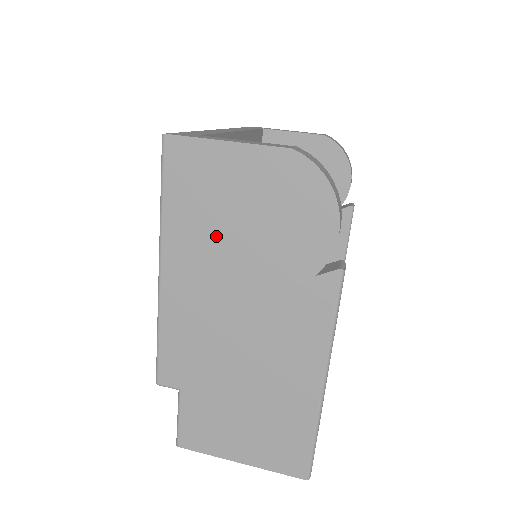
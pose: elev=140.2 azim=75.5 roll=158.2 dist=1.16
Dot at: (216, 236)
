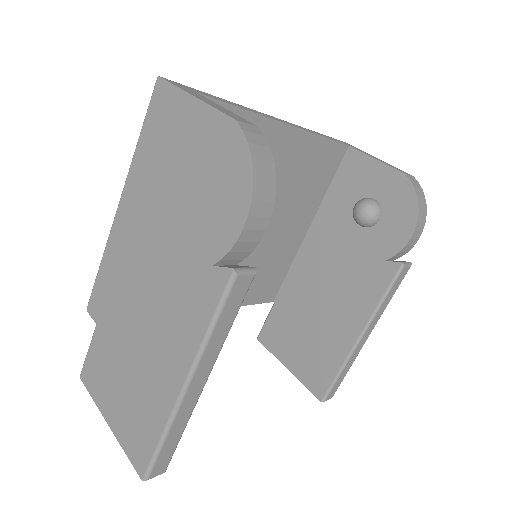
Dot at: (159, 188)
